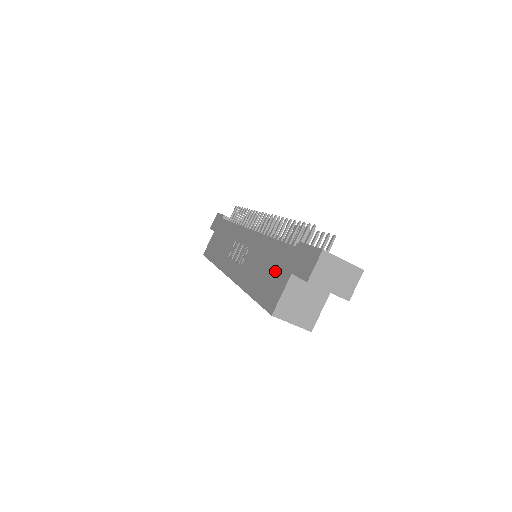
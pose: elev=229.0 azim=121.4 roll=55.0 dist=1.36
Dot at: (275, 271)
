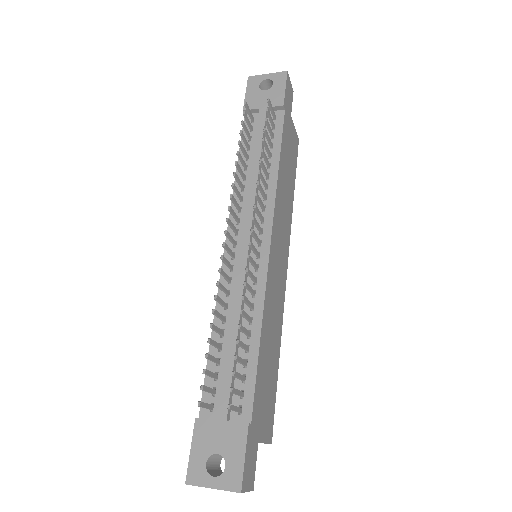
Dot at: occluded
